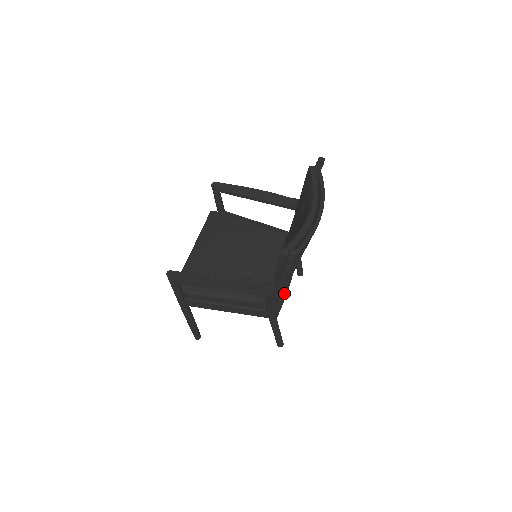
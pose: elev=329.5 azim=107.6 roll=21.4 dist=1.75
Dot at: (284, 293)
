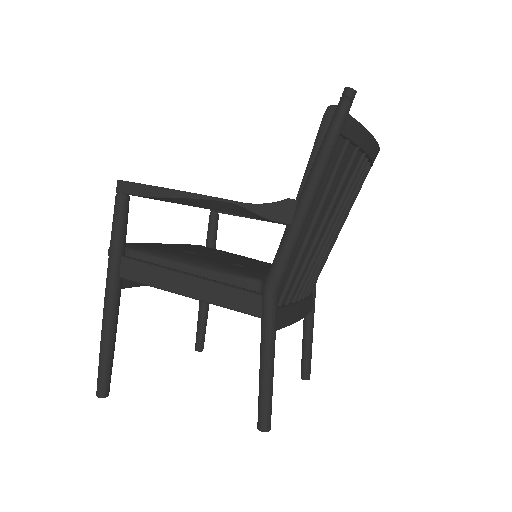
Dot at: (292, 311)
